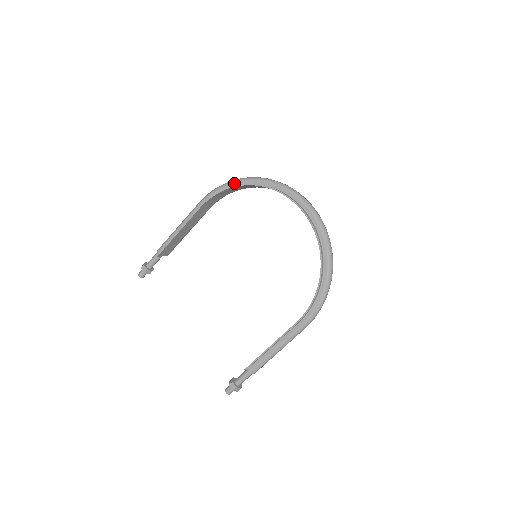
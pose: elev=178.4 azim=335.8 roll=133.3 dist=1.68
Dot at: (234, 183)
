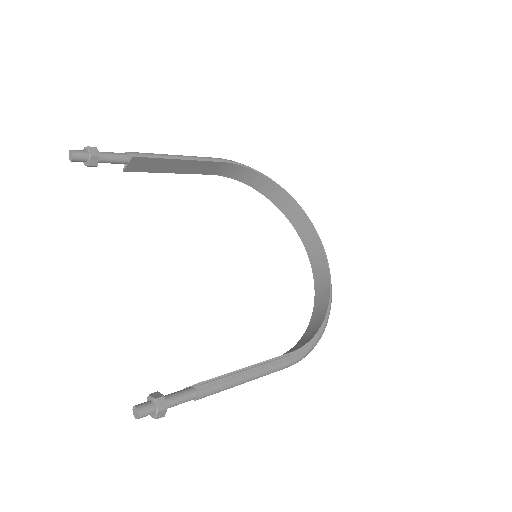
Dot at: occluded
